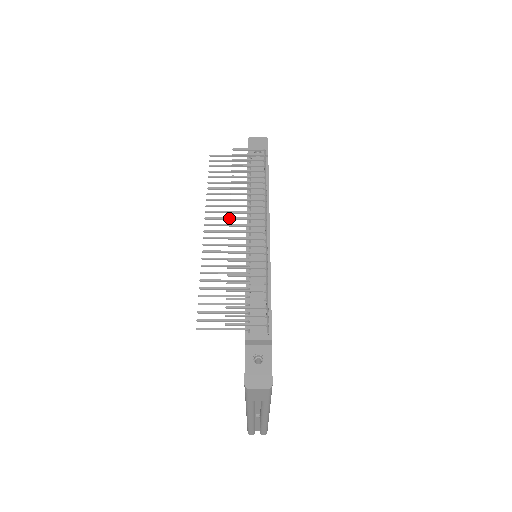
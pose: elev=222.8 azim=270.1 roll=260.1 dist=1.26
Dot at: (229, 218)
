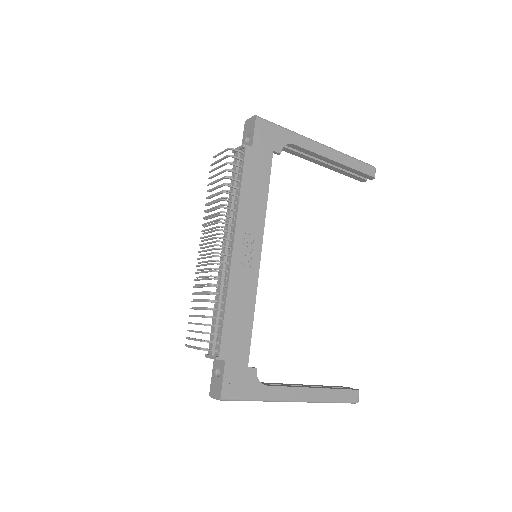
Dot at: (201, 240)
